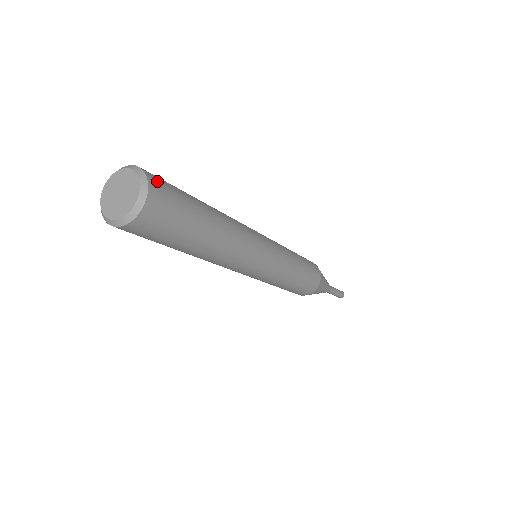
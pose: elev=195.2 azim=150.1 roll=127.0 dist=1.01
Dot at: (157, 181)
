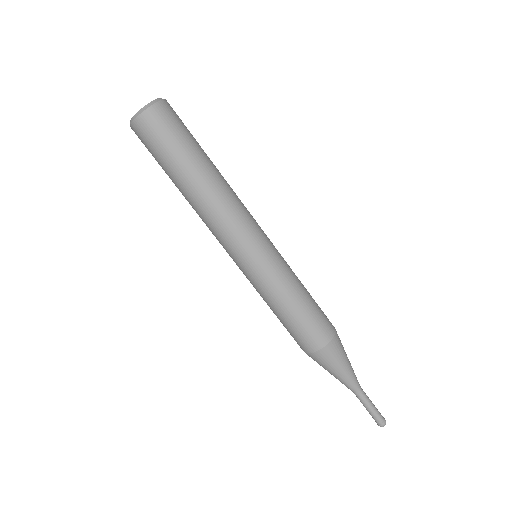
Dot at: occluded
